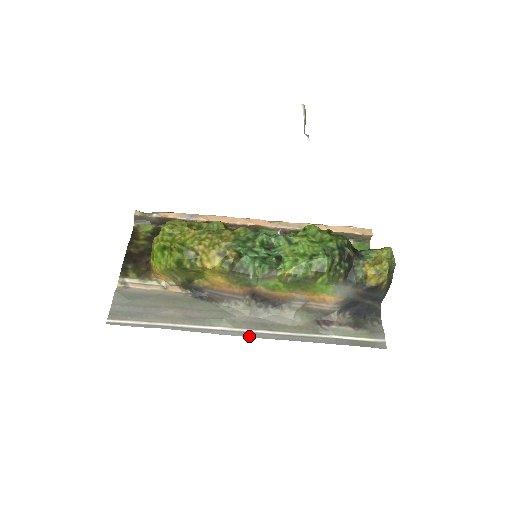
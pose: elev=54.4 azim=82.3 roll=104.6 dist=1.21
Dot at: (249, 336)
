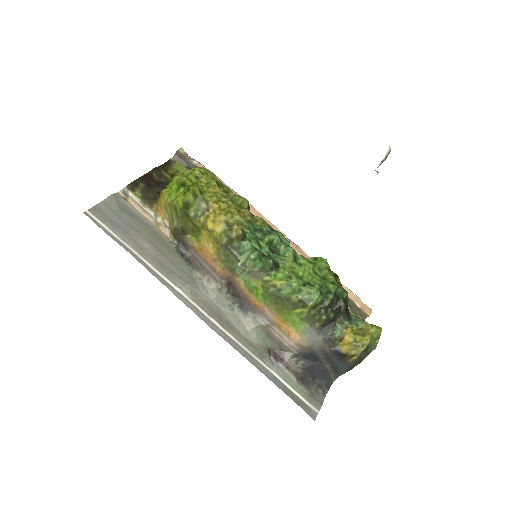
Dot at: (199, 316)
